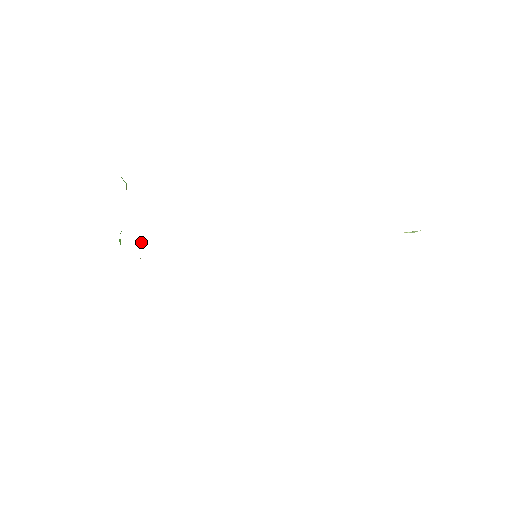
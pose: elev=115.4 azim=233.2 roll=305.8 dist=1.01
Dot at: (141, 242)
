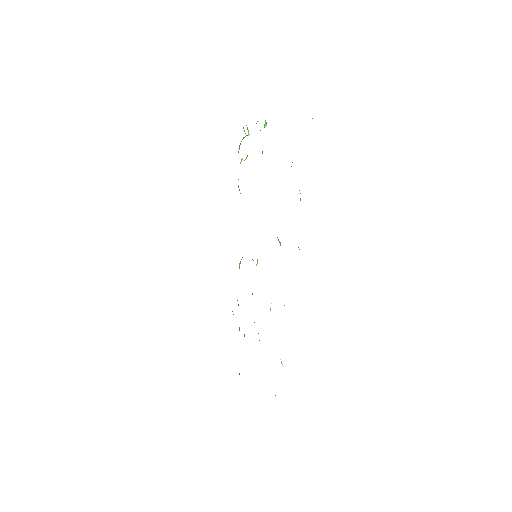
Dot at: occluded
